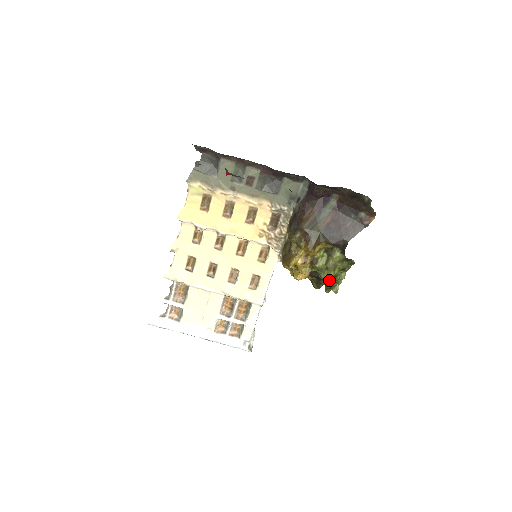
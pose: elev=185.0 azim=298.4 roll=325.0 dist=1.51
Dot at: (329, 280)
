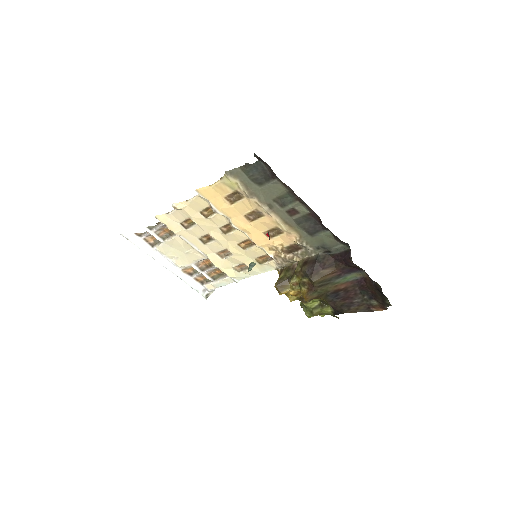
Dot at: occluded
